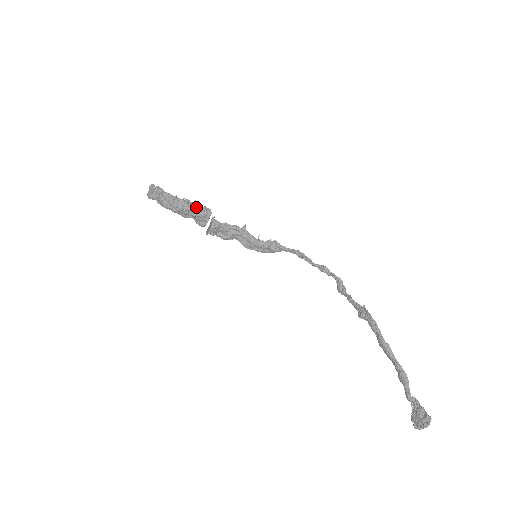
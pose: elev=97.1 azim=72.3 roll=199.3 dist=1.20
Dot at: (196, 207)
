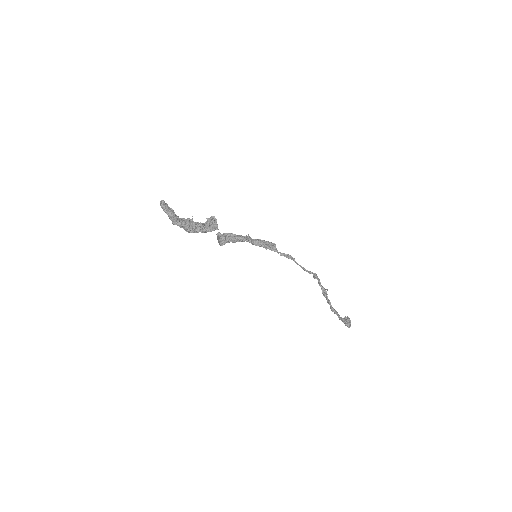
Dot at: (205, 232)
